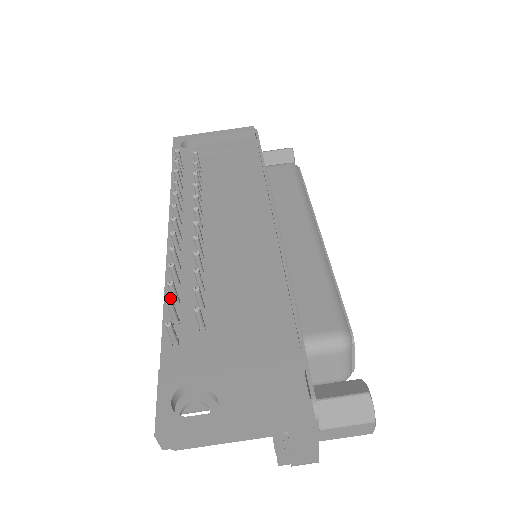
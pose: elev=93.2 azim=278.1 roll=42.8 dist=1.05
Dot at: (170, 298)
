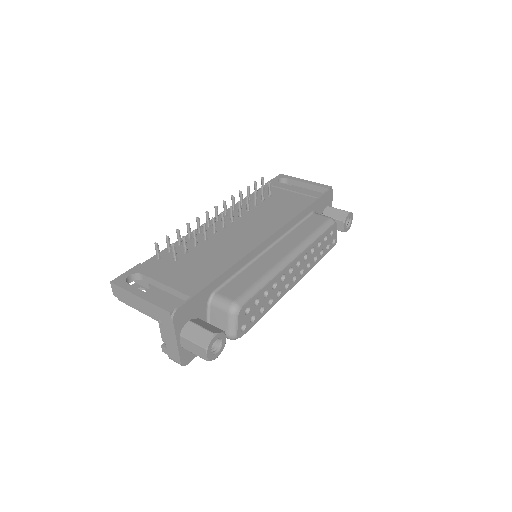
Dot at: occluded
